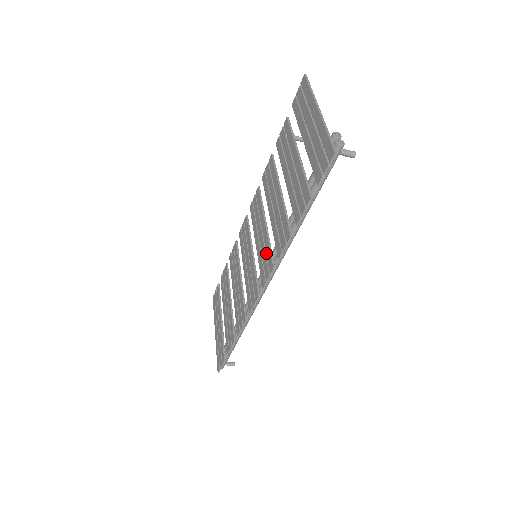
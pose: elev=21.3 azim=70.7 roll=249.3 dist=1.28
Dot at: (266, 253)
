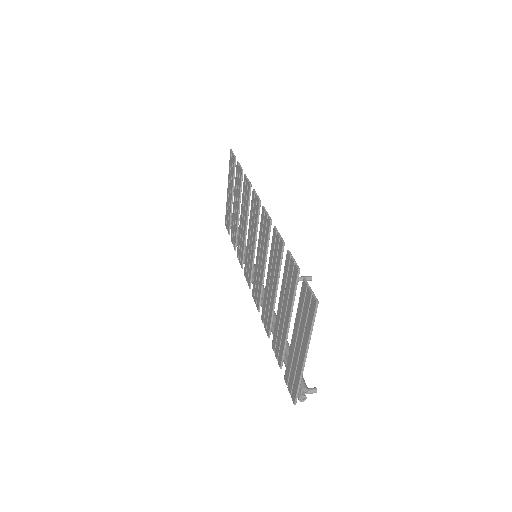
Dot at: (258, 288)
